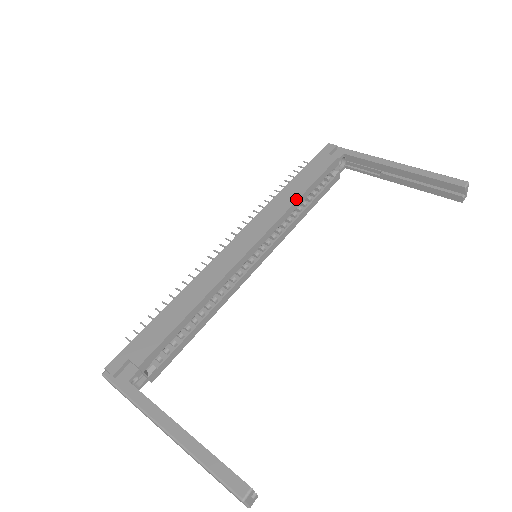
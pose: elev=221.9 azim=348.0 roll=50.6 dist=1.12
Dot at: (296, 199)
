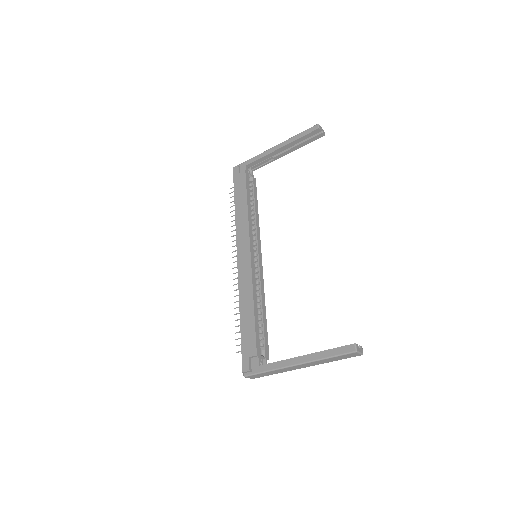
Dot at: (247, 211)
